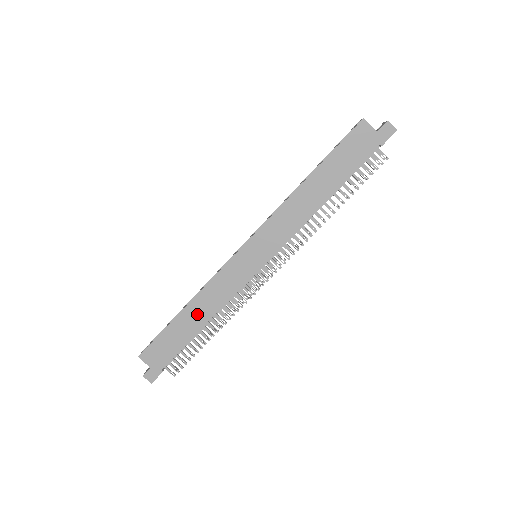
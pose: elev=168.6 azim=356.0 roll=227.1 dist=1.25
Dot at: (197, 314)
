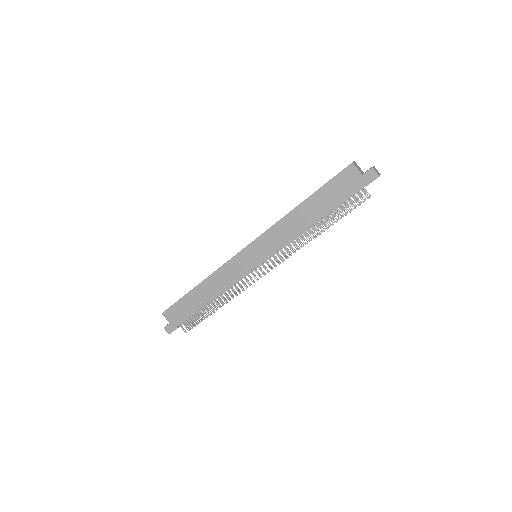
Dot at: (206, 291)
